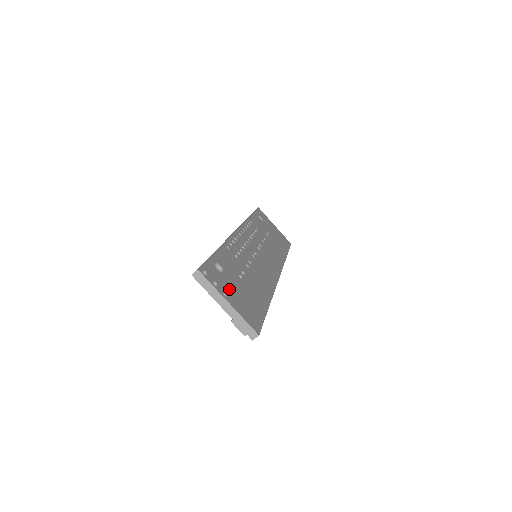
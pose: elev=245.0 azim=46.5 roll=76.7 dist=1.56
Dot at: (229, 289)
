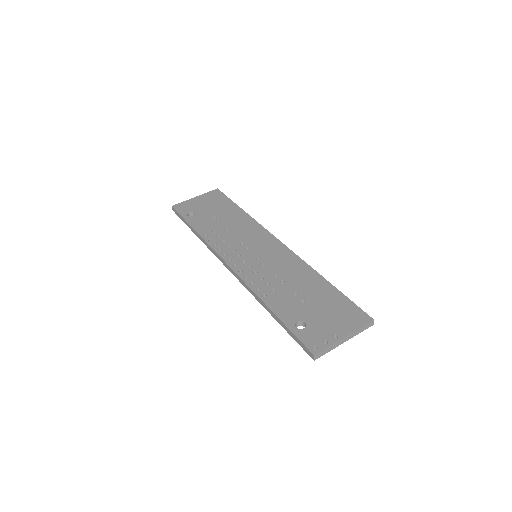
Dot at: (326, 327)
